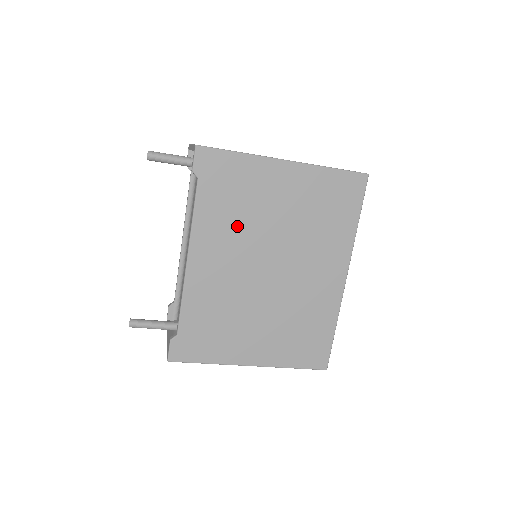
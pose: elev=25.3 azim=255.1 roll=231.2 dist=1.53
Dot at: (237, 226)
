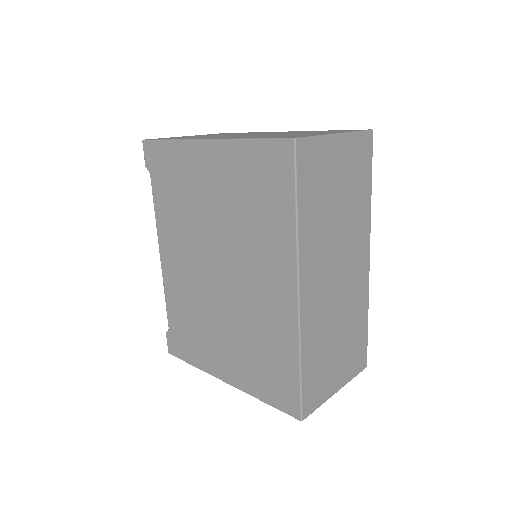
Dot at: (184, 221)
